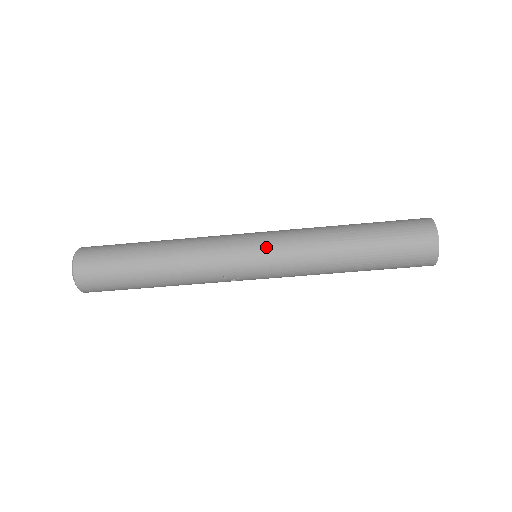
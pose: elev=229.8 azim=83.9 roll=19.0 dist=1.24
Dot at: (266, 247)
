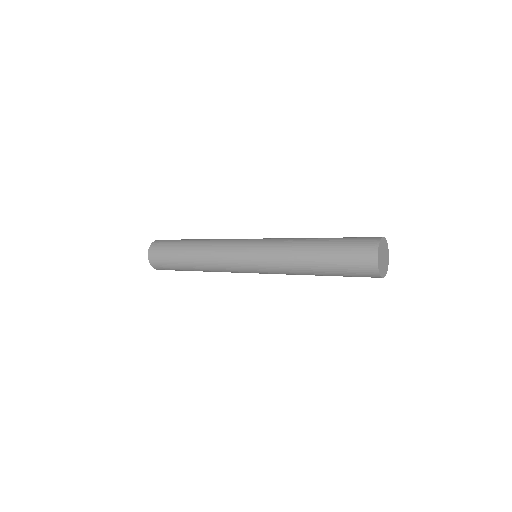
Dot at: (256, 267)
